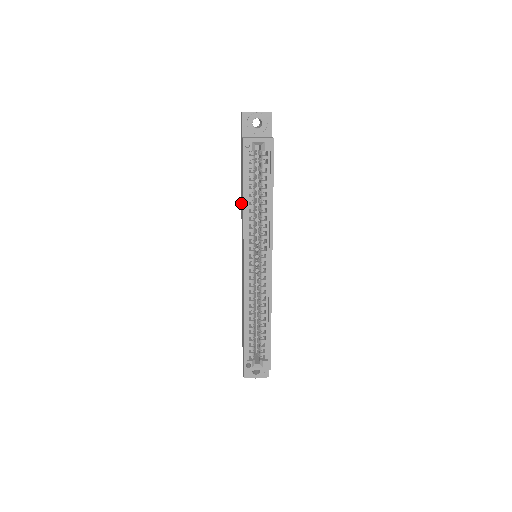
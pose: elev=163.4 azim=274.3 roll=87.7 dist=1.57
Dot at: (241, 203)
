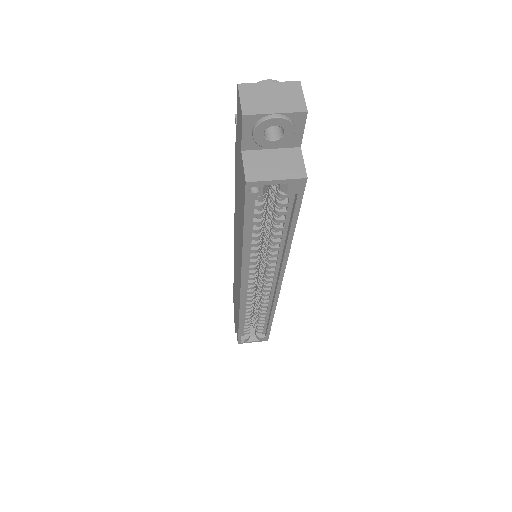
Dot at: occluded
